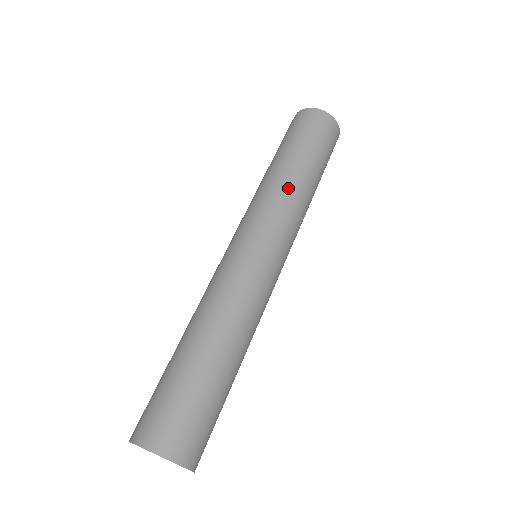
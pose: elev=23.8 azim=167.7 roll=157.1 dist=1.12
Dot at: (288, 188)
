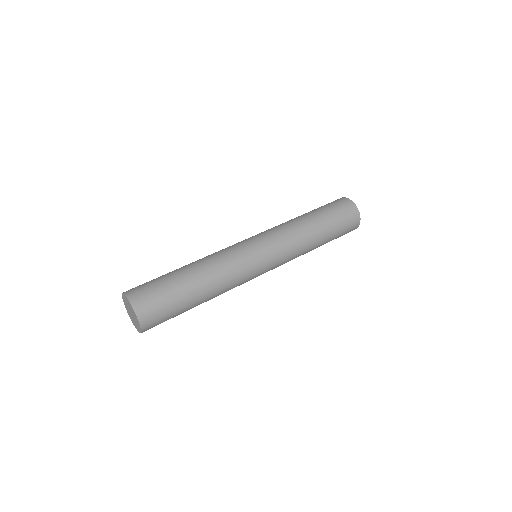
Dot at: (303, 237)
